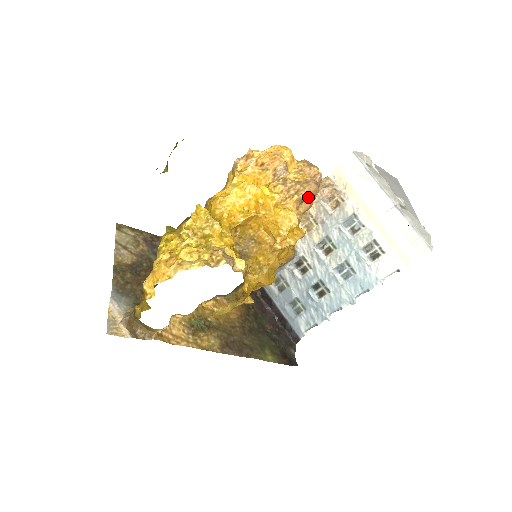
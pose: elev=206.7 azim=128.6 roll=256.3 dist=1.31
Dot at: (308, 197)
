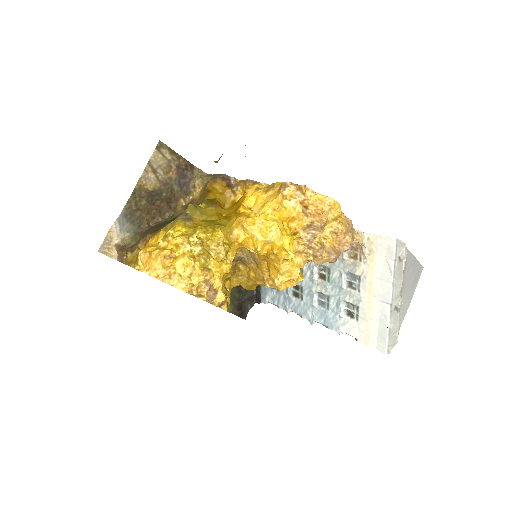
Dot at: occluded
